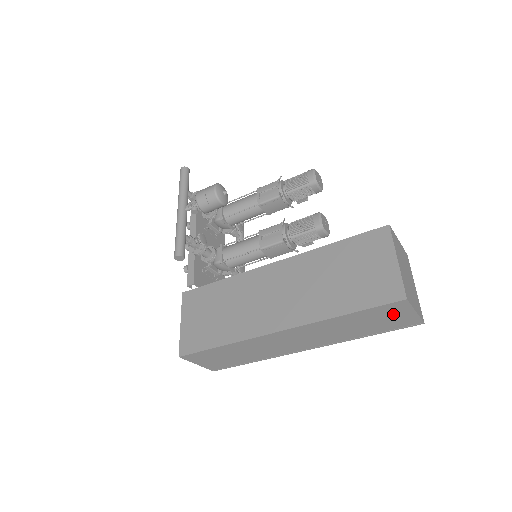
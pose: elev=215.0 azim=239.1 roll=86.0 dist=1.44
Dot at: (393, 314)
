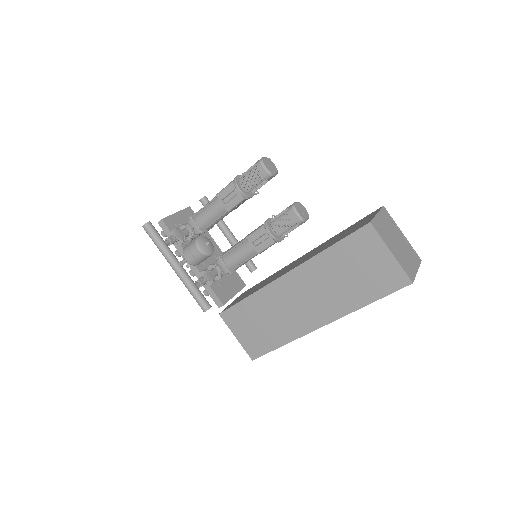
Dot at: occluded
